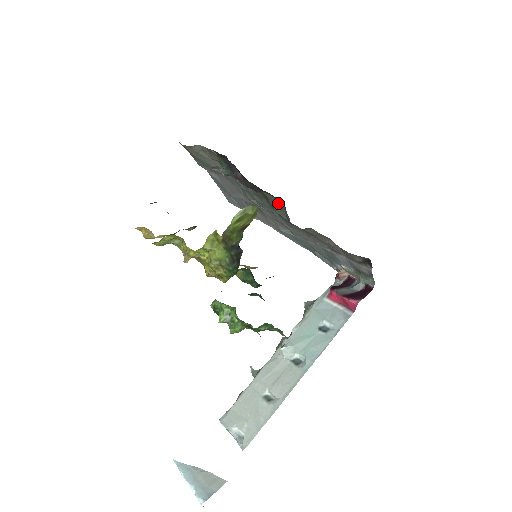
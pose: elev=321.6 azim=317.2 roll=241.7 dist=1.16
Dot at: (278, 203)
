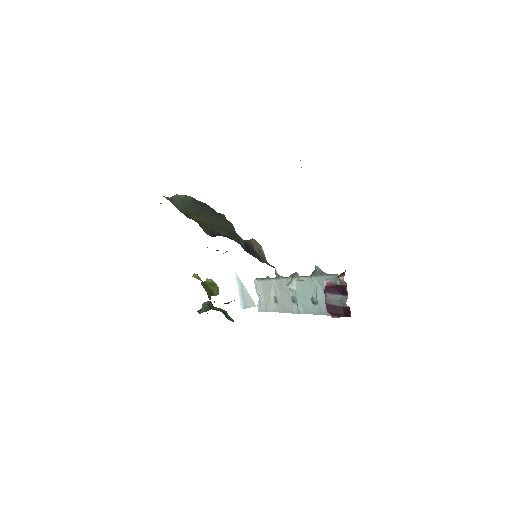
Dot at: occluded
